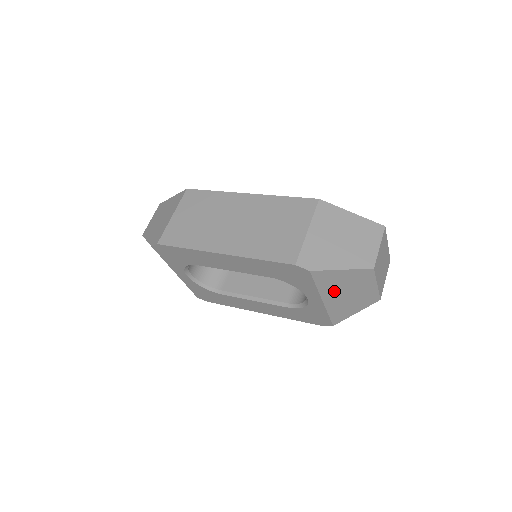
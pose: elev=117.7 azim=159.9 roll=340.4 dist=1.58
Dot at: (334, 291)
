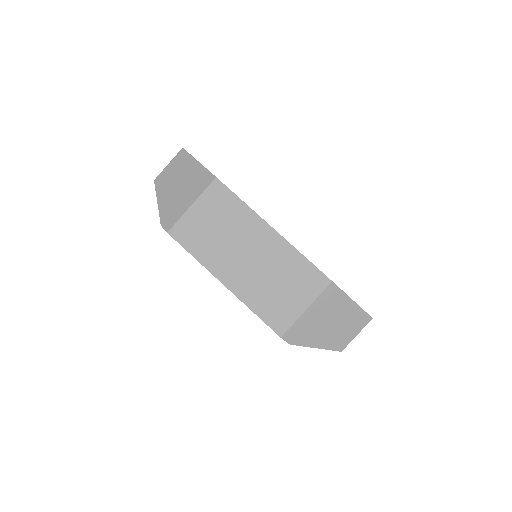
Dot at: occluded
